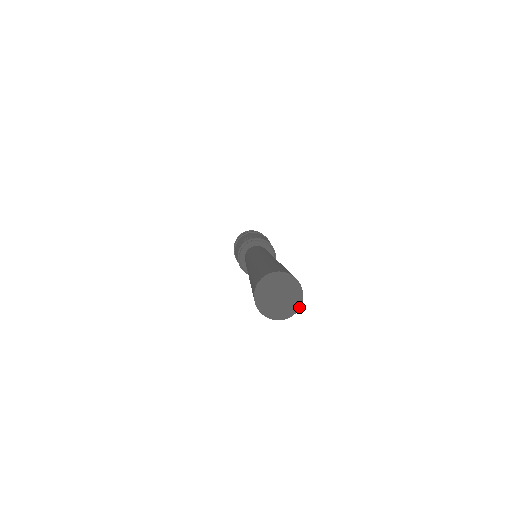
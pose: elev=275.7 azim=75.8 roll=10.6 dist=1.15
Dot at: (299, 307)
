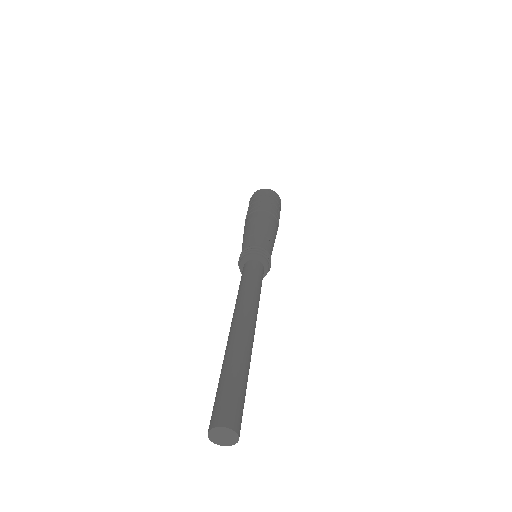
Dot at: occluded
